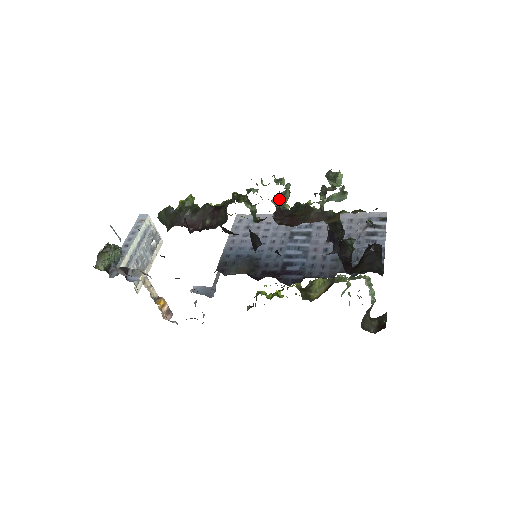
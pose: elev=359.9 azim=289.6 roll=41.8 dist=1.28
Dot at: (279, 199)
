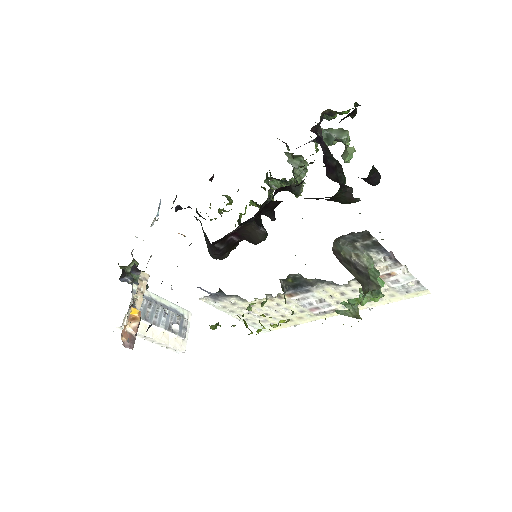
Dot at: occluded
